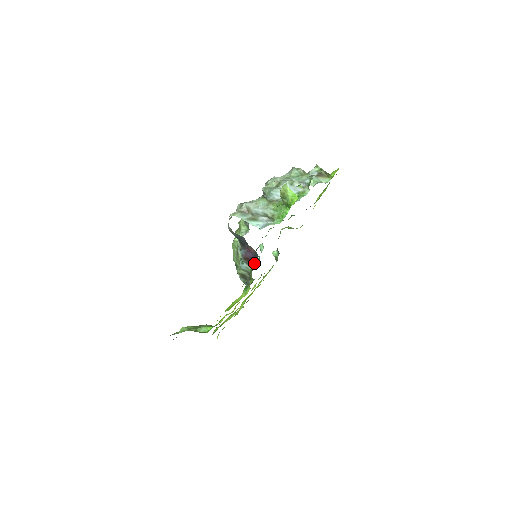
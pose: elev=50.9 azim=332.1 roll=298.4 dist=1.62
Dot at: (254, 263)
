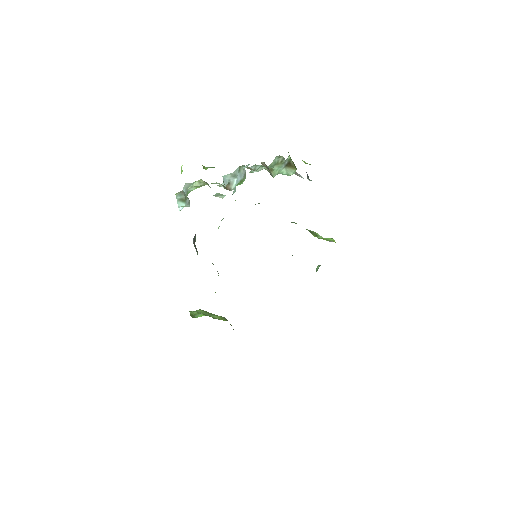
Dot at: occluded
